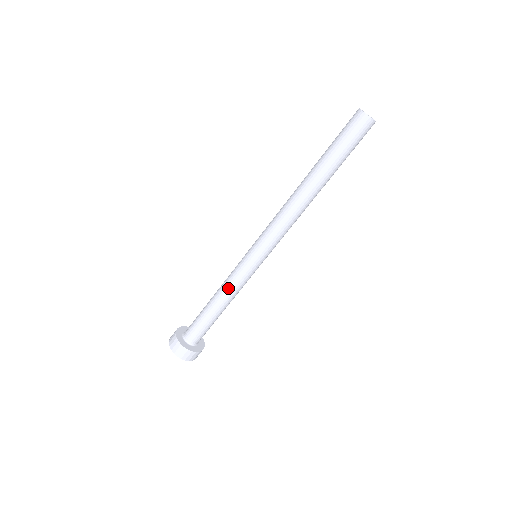
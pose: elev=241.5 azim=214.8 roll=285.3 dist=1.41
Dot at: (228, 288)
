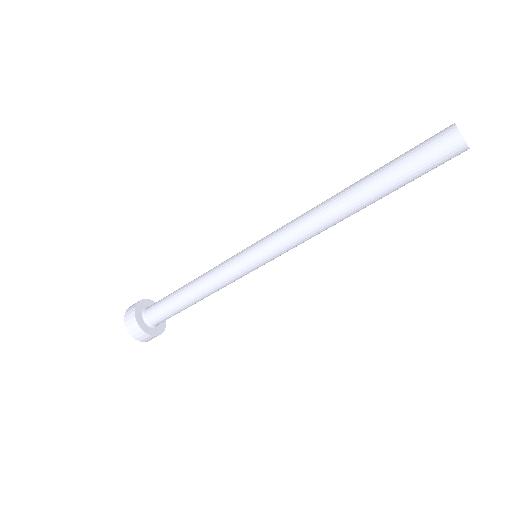
Dot at: (209, 277)
